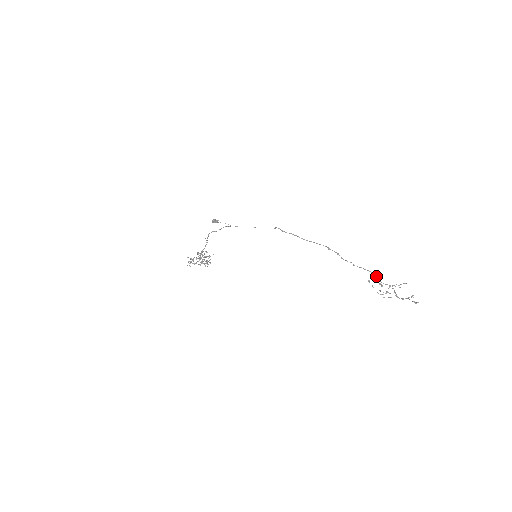
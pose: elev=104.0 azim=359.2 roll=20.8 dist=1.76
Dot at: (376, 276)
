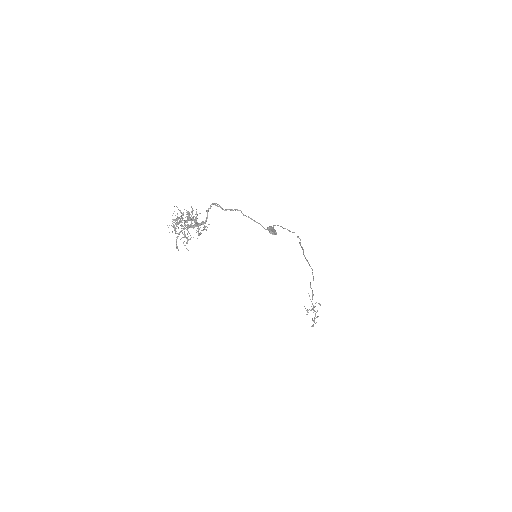
Dot at: occluded
